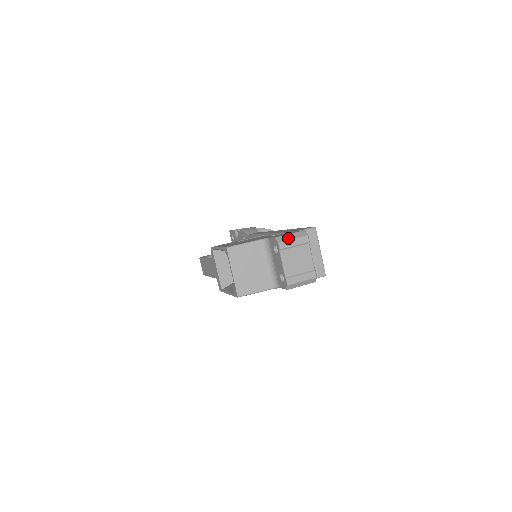
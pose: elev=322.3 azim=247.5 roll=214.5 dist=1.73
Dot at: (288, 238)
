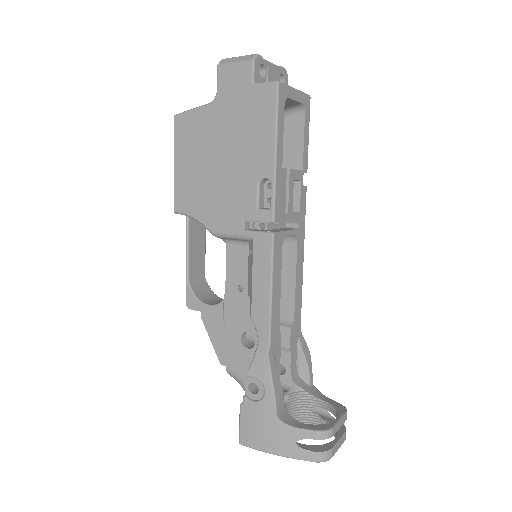
Dot at: occluded
